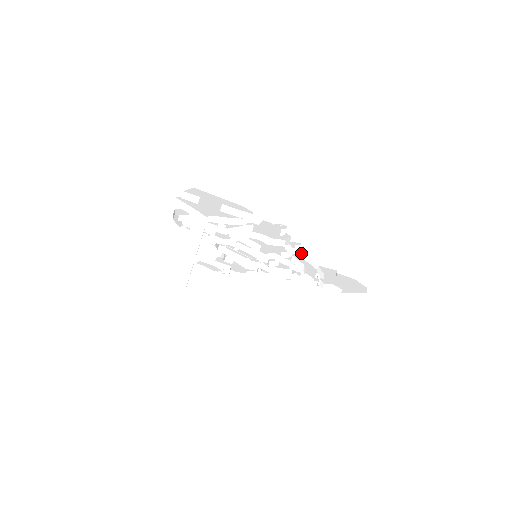
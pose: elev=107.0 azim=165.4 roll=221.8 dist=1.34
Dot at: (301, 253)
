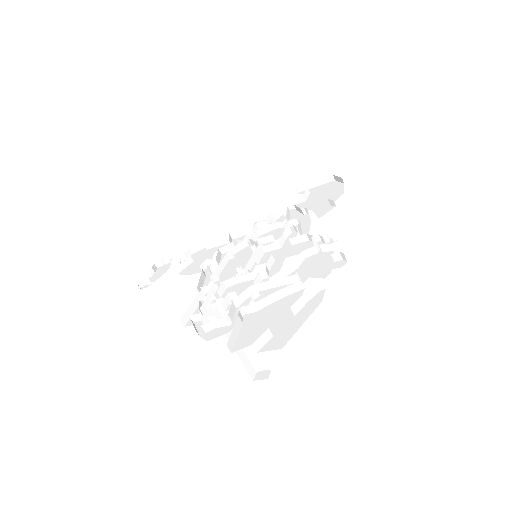
Dot at: (331, 238)
